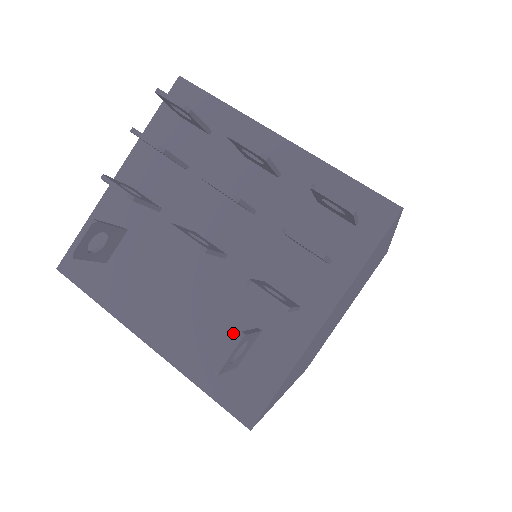
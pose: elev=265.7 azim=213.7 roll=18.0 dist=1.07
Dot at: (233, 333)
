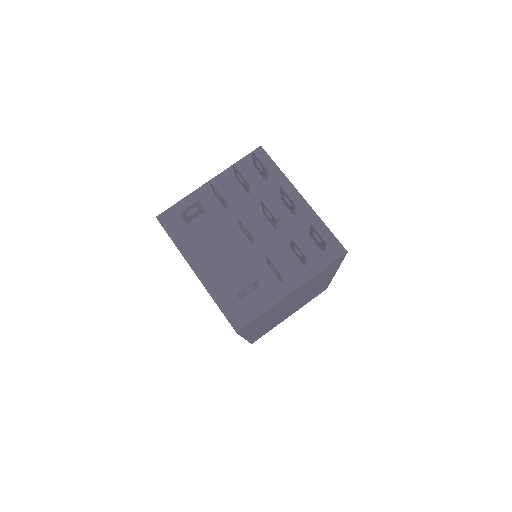
Dot at: (244, 282)
